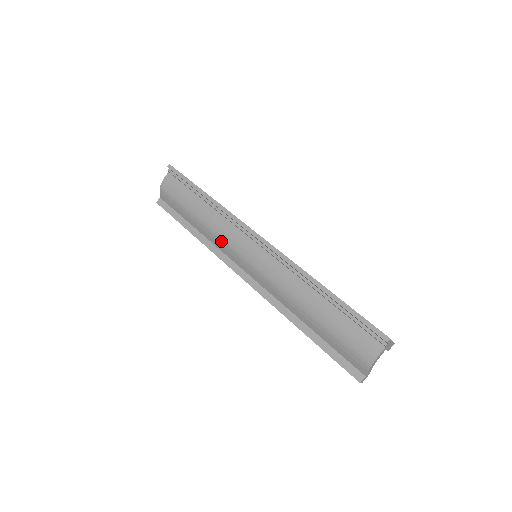
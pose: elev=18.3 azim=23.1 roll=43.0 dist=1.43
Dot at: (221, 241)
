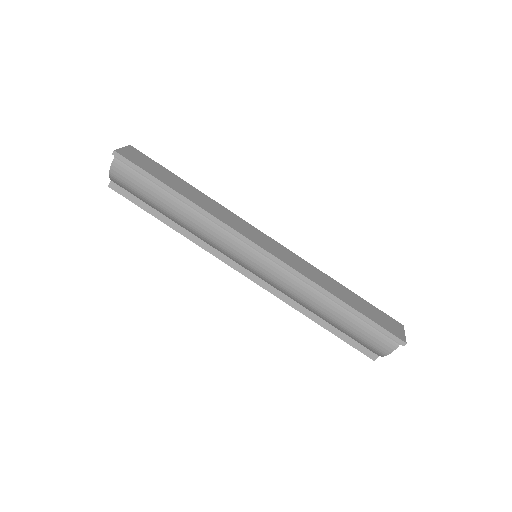
Dot at: (212, 243)
